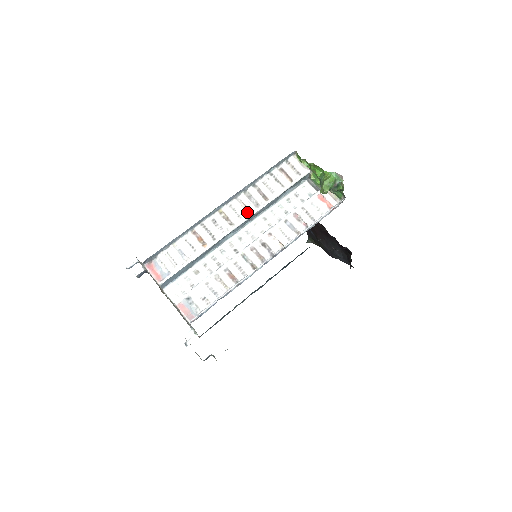
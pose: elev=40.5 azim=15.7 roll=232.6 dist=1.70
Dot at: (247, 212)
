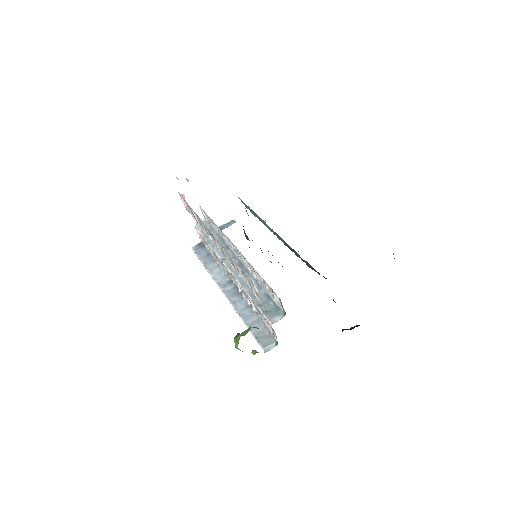
Dot at: (224, 254)
